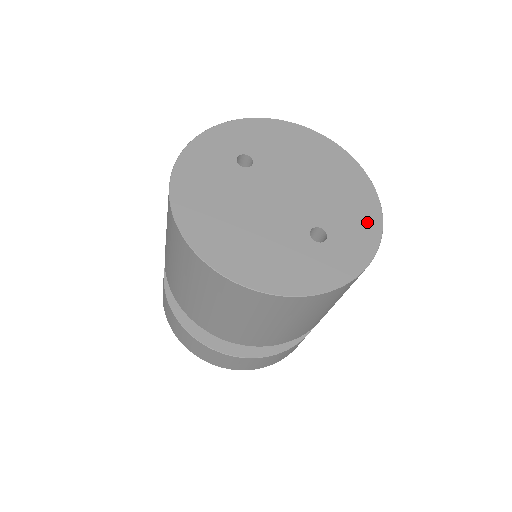
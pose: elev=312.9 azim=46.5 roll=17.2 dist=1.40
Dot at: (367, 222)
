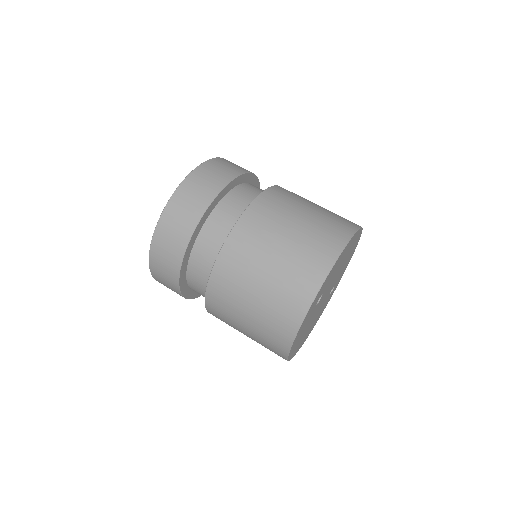
Dot at: occluded
